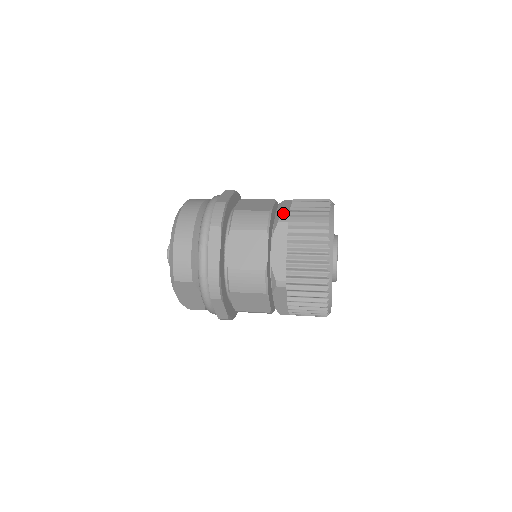
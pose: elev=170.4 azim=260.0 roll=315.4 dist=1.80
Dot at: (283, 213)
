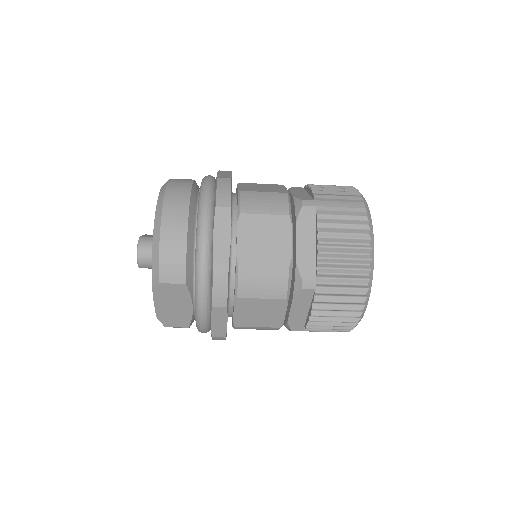
Dot at: (303, 197)
